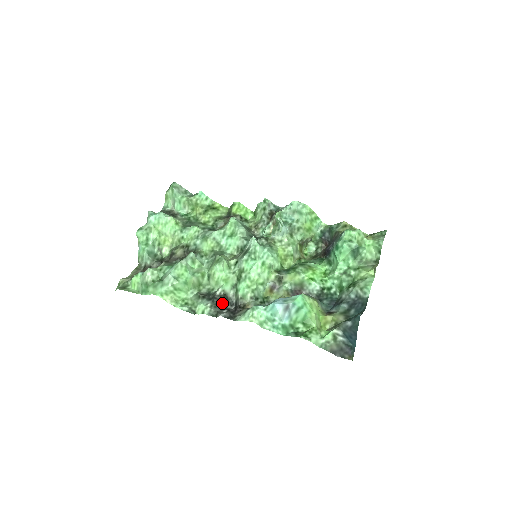
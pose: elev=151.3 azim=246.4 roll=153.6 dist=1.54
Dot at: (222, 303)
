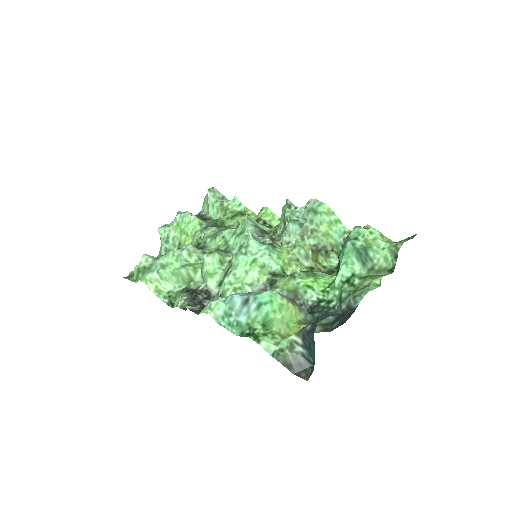
Dot at: (201, 299)
